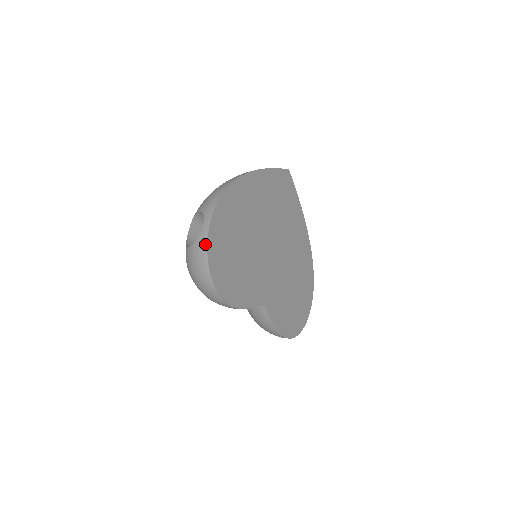
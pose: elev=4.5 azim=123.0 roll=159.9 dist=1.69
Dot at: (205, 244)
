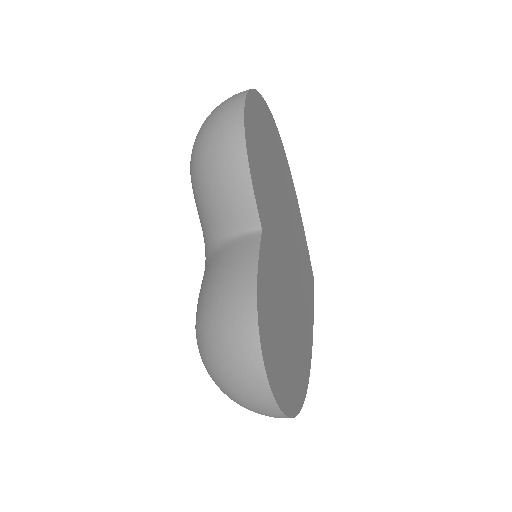
Dot at: occluded
